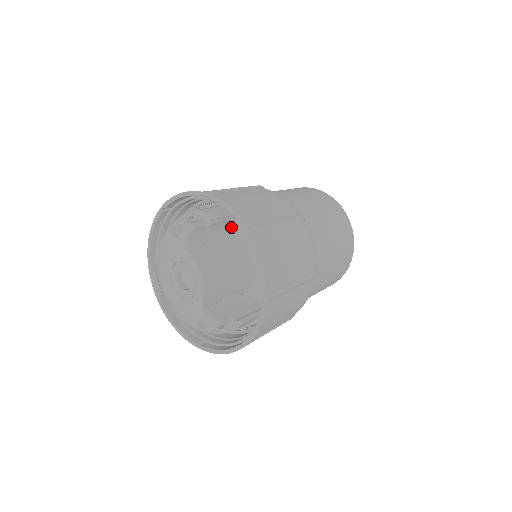
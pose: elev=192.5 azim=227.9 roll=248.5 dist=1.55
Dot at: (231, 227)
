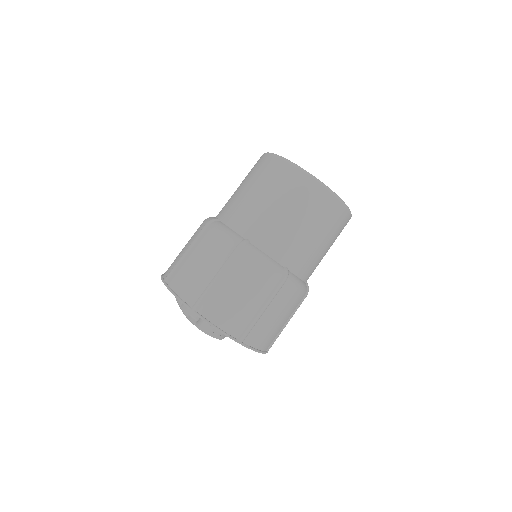
Dot at: occluded
